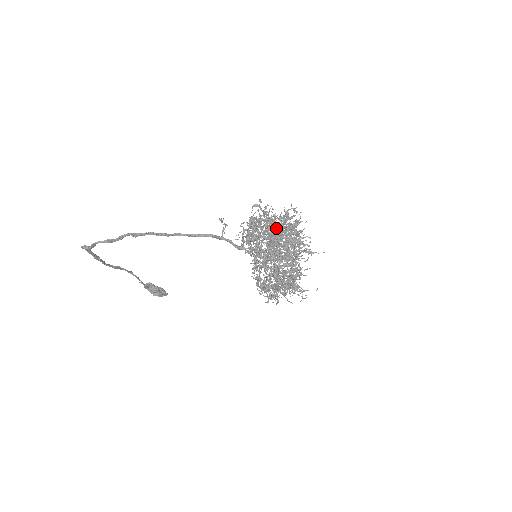
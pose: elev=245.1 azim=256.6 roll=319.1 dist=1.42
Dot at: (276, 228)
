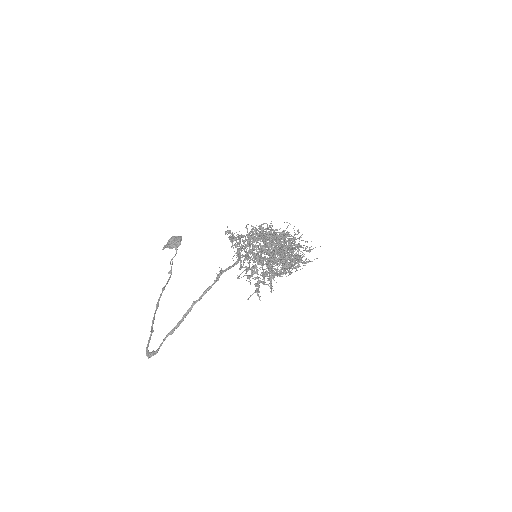
Dot at: occluded
